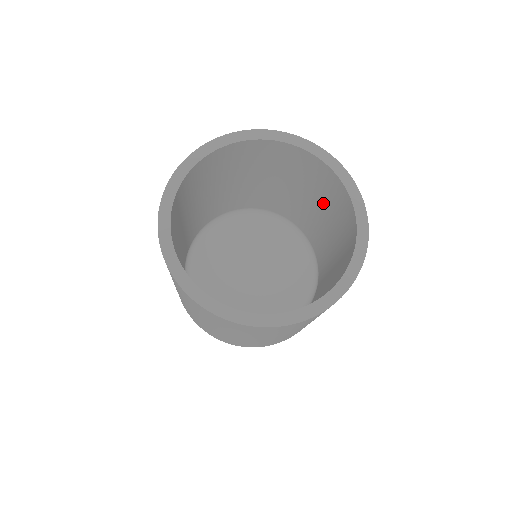
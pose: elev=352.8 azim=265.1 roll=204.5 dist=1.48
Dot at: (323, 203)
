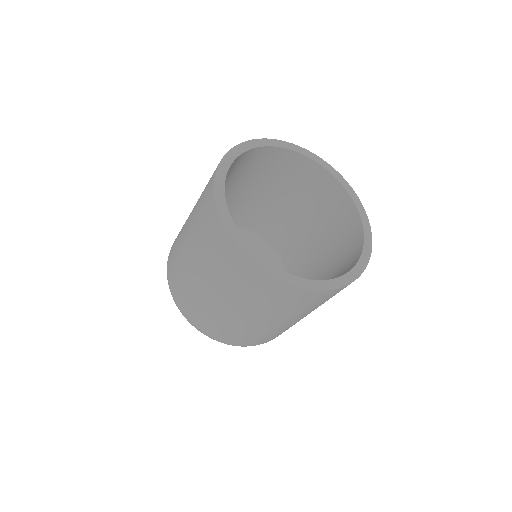
Dot at: (302, 201)
